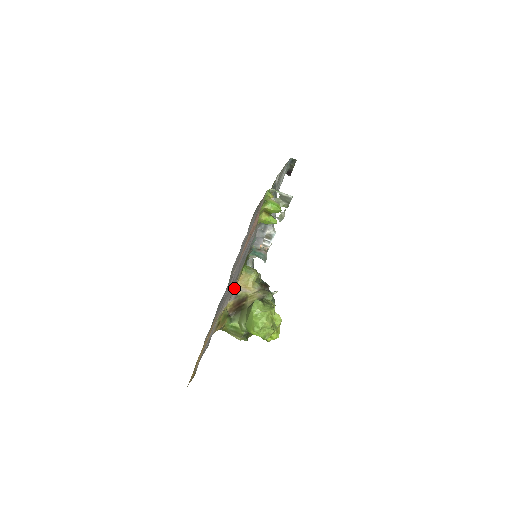
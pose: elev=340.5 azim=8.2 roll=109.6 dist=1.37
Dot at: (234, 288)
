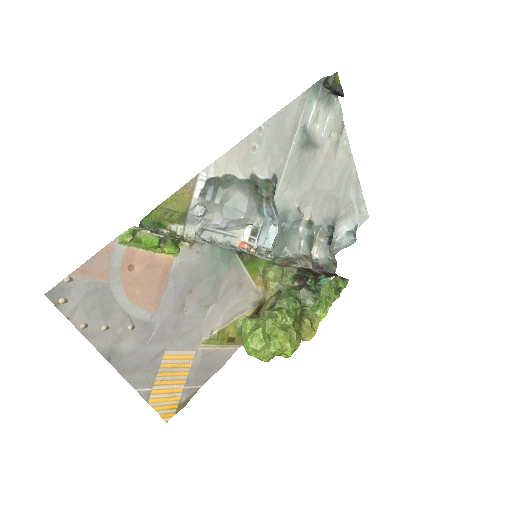
Dot at: (234, 301)
